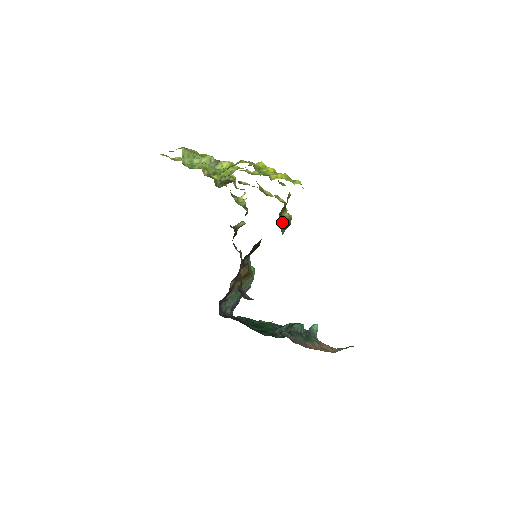
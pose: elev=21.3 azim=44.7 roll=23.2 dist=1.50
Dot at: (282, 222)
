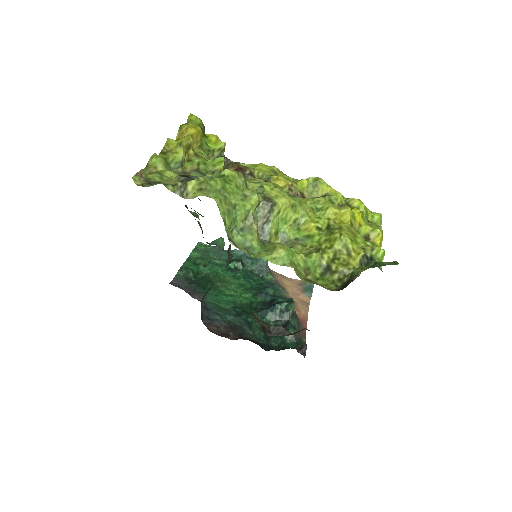
Dot at: occluded
